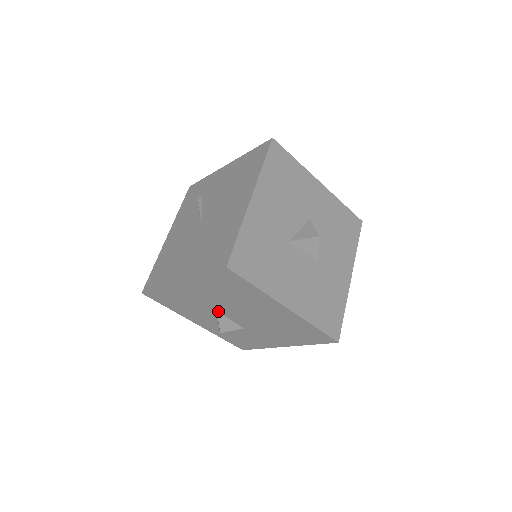
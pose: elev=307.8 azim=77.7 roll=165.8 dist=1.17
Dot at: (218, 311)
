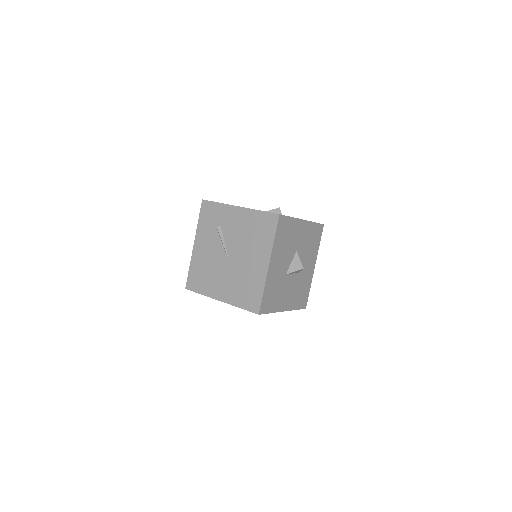
Dot at: occluded
